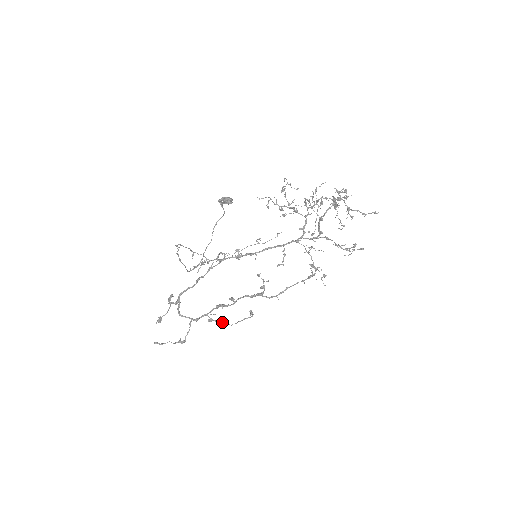
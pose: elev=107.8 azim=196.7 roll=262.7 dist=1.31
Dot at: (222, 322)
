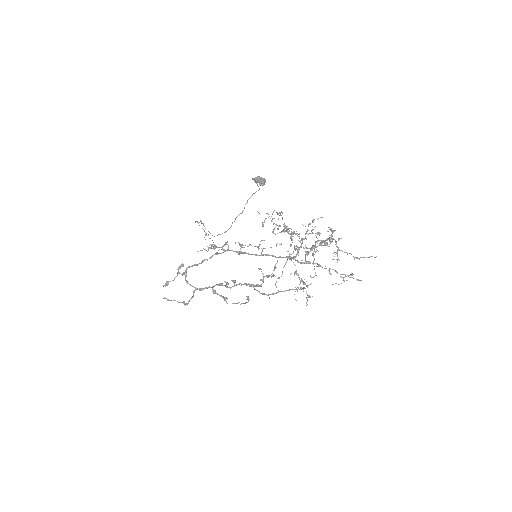
Dot at: (223, 297)
